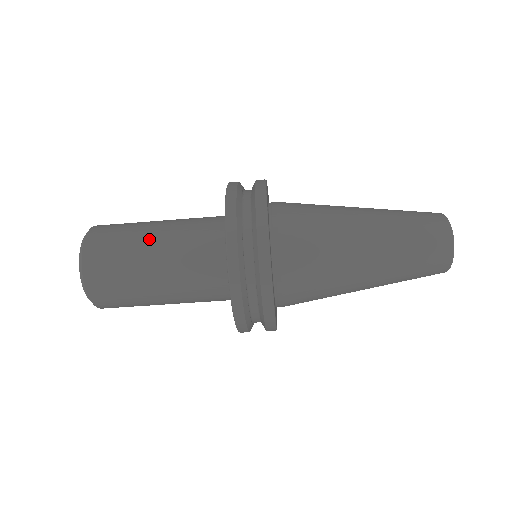
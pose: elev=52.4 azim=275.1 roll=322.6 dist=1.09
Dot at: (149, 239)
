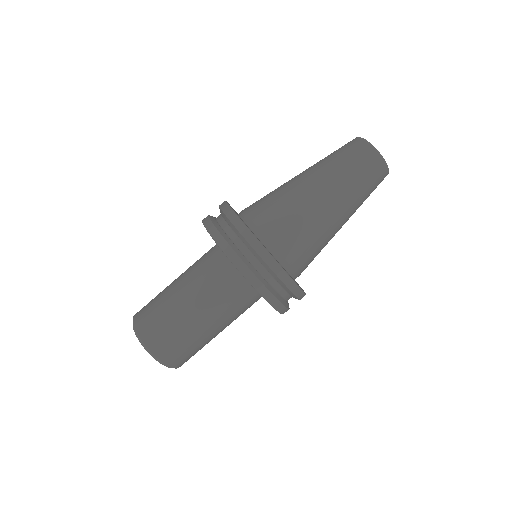
Dot at: occluded
